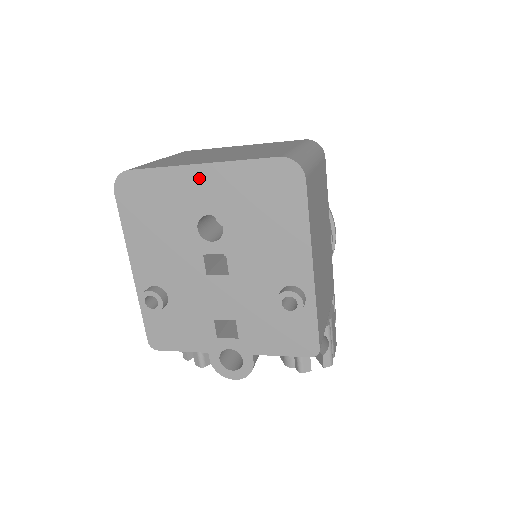
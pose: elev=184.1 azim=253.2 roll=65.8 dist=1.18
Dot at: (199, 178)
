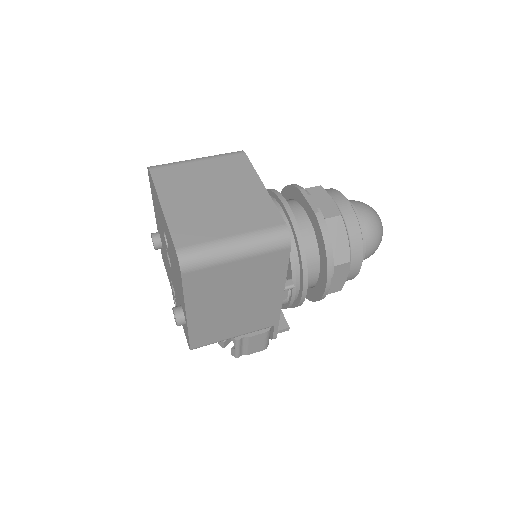
Dot at: occluded
